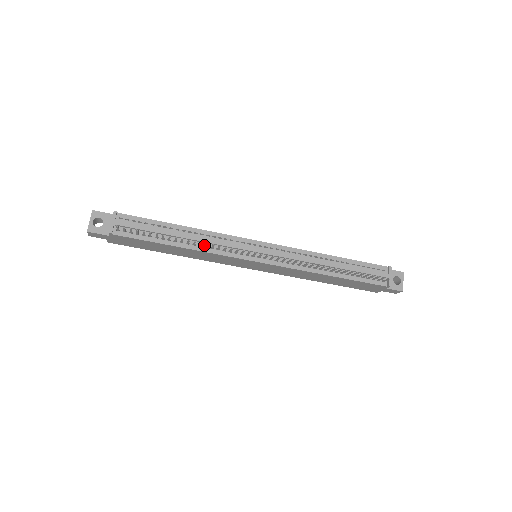
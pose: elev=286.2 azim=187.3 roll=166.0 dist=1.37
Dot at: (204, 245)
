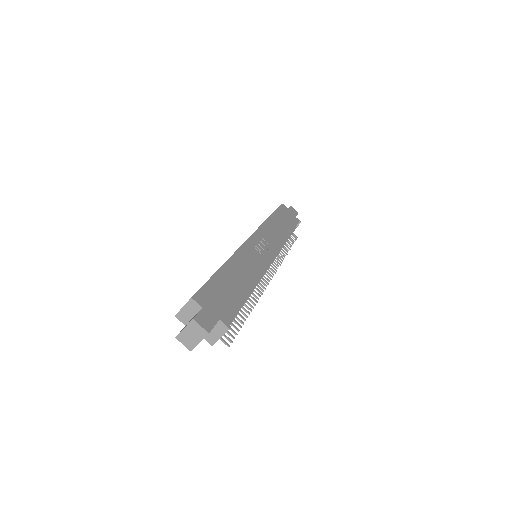
Dot at: occluded
